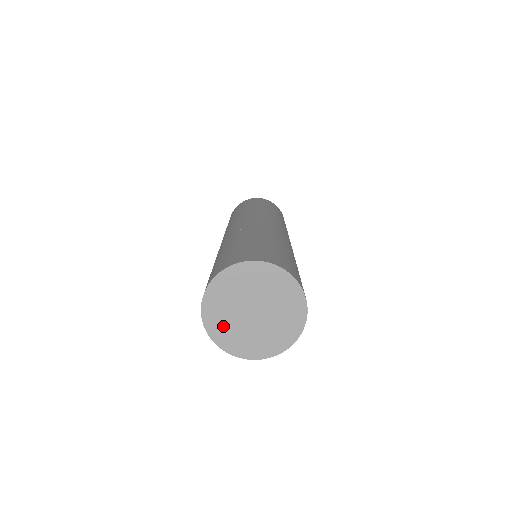
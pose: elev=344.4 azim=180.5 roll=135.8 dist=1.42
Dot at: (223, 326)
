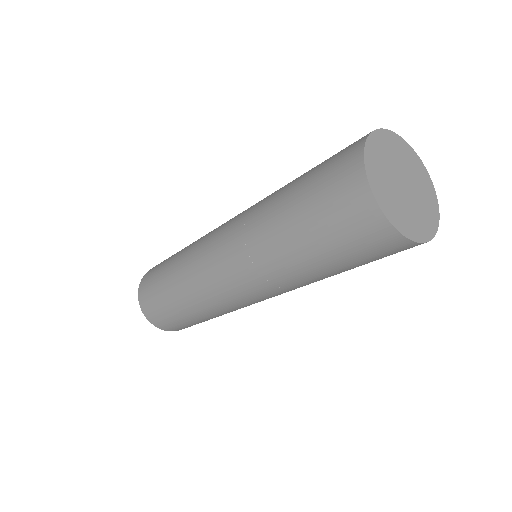
Dot at: (380, 154)
